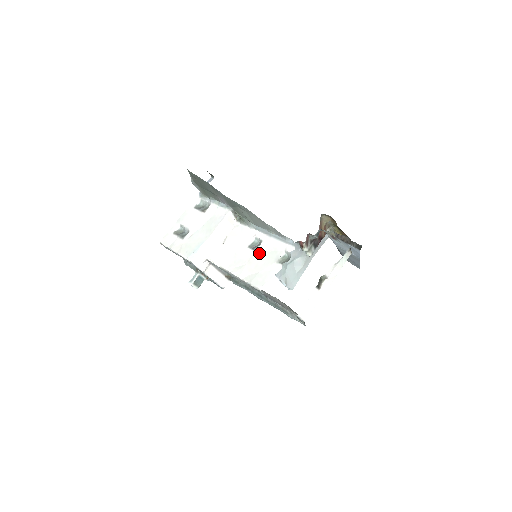
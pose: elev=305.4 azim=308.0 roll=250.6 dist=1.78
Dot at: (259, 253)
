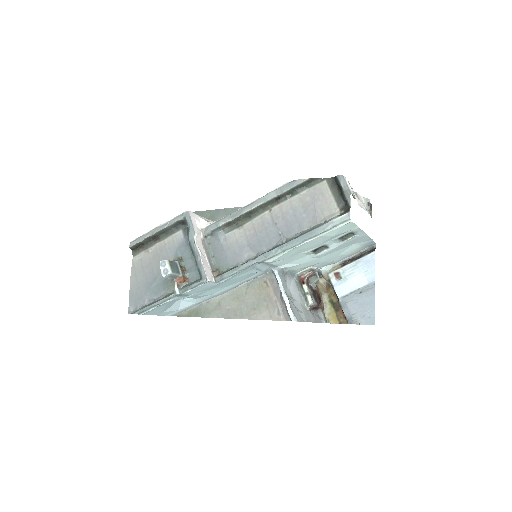
Dot at: occluded
